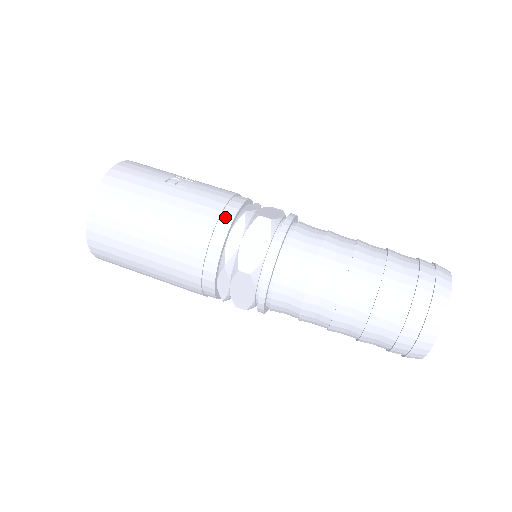
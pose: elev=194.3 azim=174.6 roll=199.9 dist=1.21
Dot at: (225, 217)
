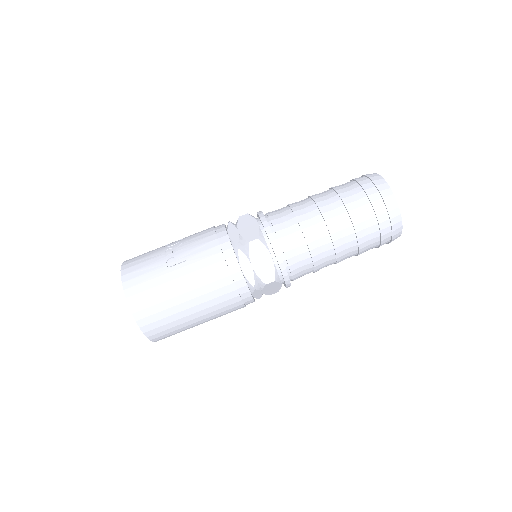
Dot at: (230, 261)
